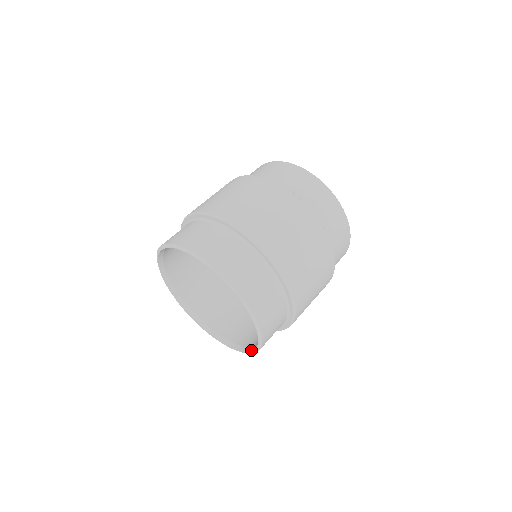
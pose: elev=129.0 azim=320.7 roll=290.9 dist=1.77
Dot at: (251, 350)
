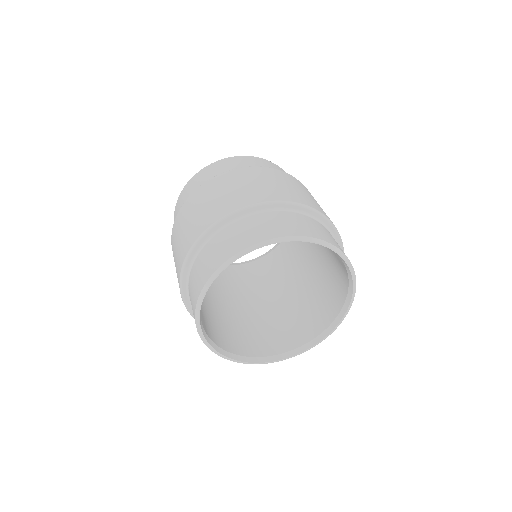
Dot at: (335, 326)
